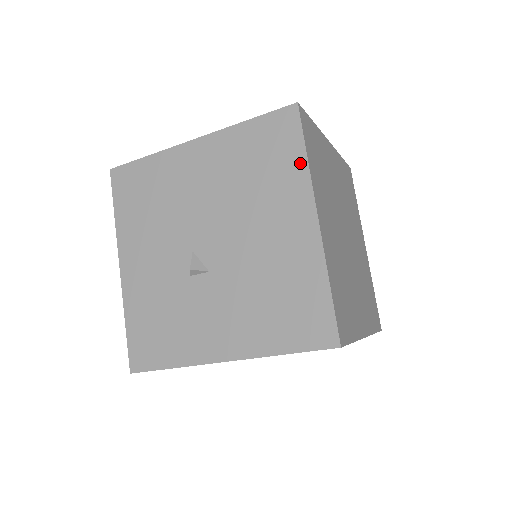
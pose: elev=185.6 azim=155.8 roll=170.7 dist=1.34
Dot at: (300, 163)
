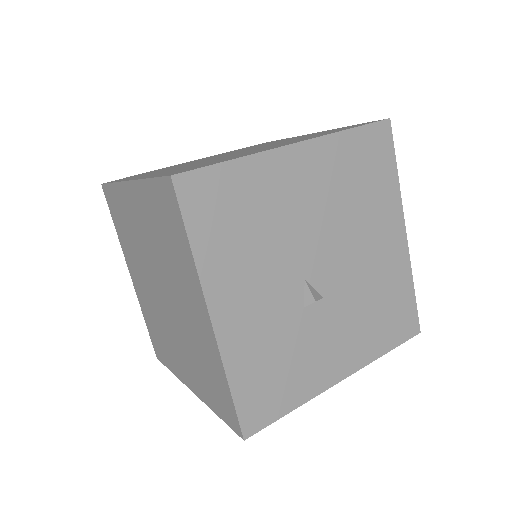
Dot at: (394, 180)
